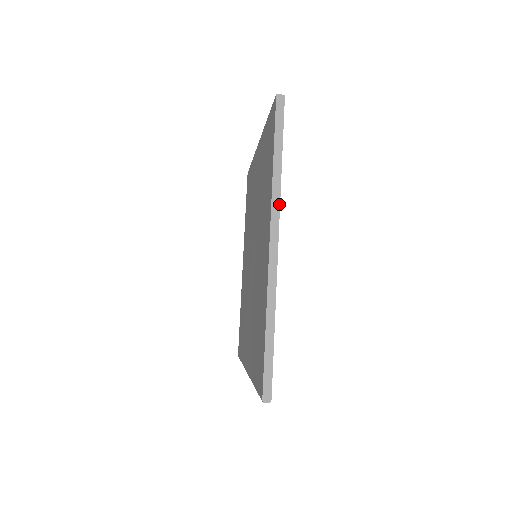
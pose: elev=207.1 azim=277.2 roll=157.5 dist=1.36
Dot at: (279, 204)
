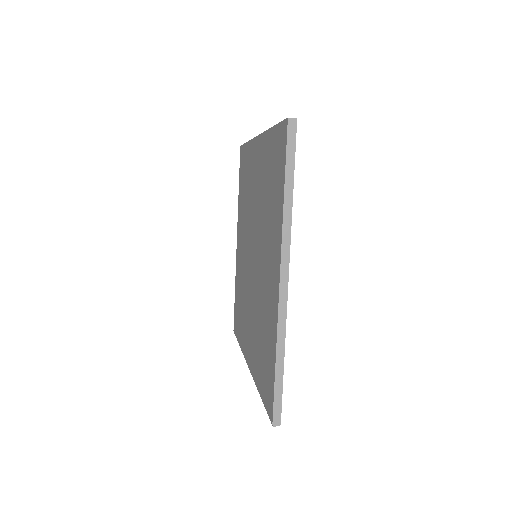
Dot at: (290, 239)
